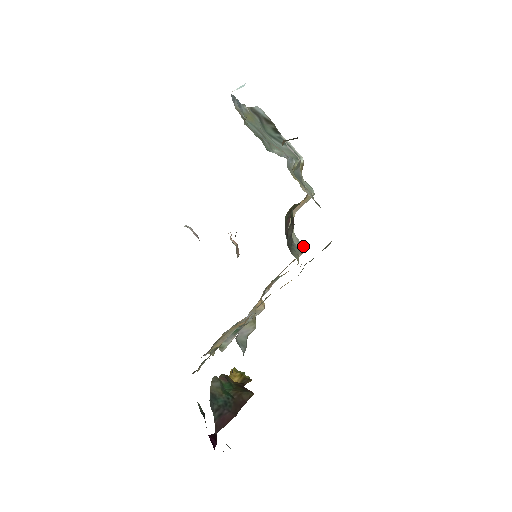
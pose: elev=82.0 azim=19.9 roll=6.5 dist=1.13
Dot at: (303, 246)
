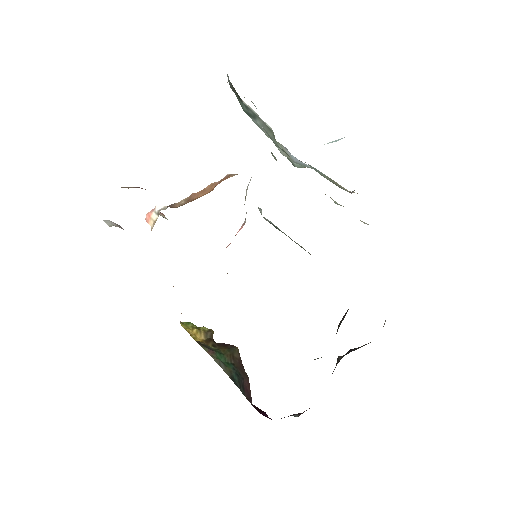
Dot at: (261, 211)
